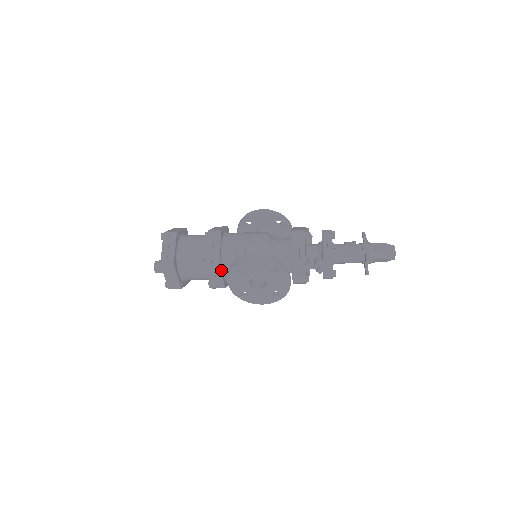
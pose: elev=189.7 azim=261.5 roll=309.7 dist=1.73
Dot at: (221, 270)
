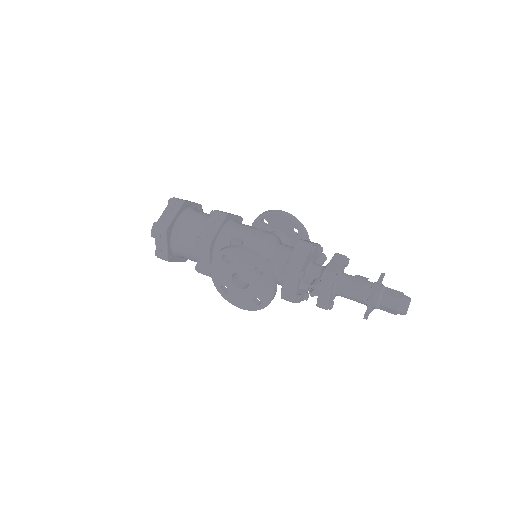
Dot at: (210, 254)
